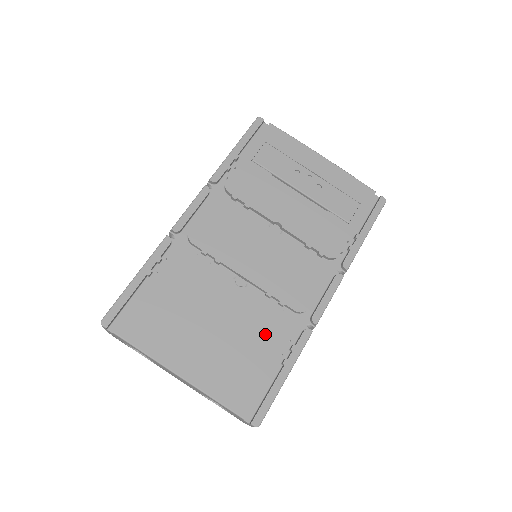
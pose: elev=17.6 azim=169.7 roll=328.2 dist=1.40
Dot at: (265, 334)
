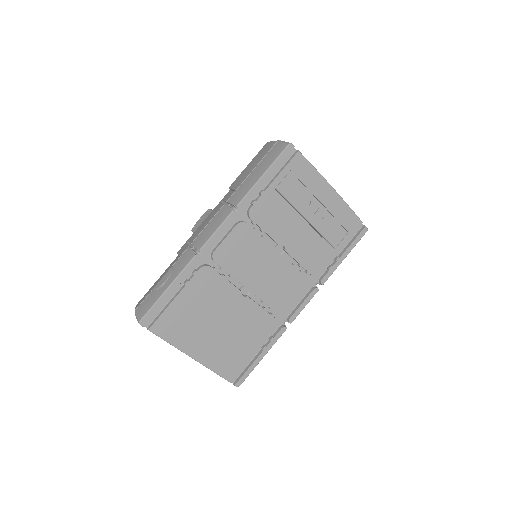
Dot at: (255, 330)
